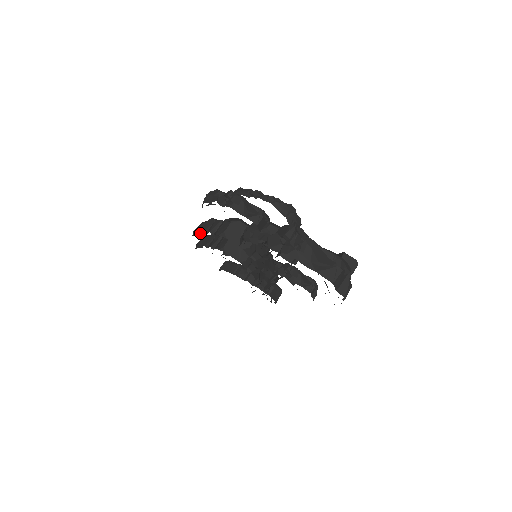
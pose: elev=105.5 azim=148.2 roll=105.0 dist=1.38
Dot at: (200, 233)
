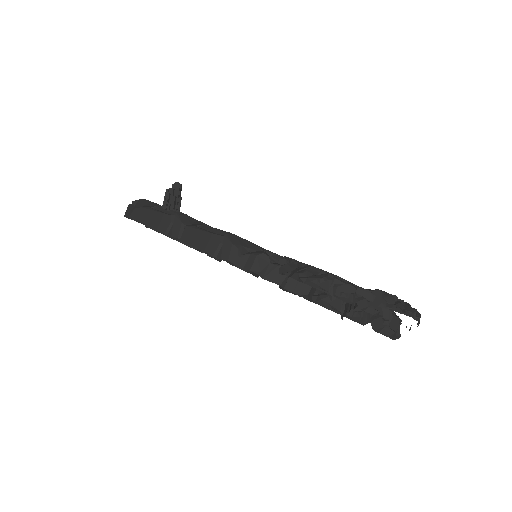
Dot at: (243, 267)
